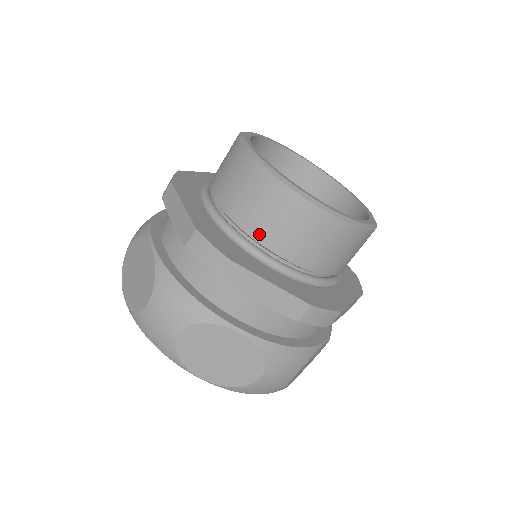
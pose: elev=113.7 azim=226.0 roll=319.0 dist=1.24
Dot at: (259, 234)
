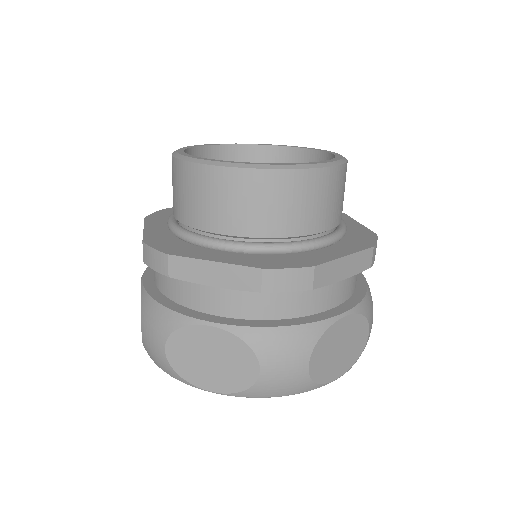
Dot at: (298, 229)
